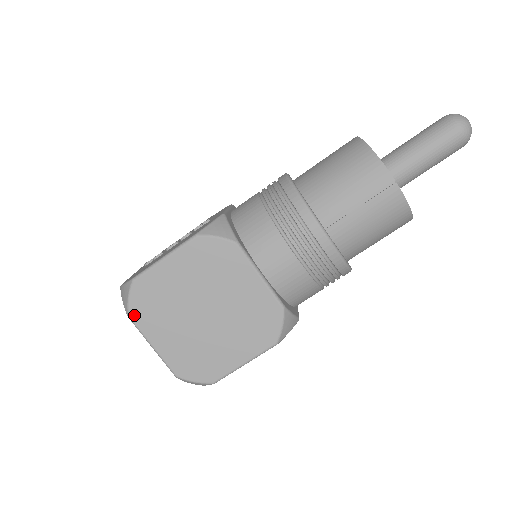
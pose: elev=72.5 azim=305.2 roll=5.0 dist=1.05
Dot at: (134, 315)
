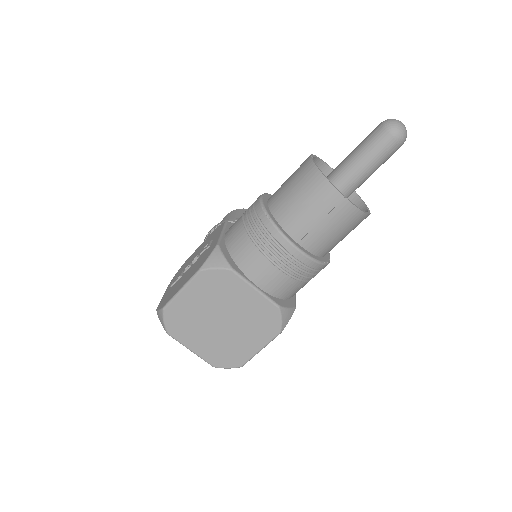
Dot at: (171, 332)
